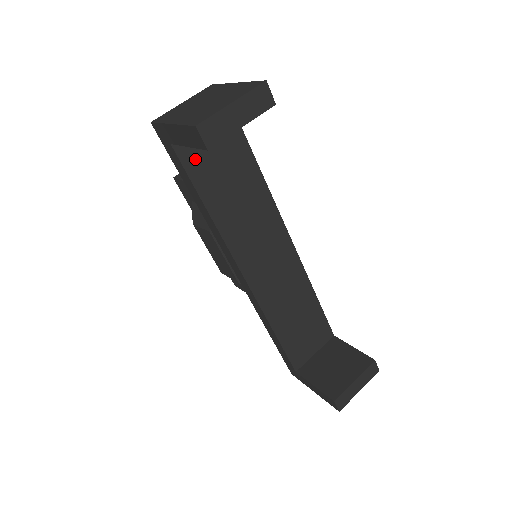
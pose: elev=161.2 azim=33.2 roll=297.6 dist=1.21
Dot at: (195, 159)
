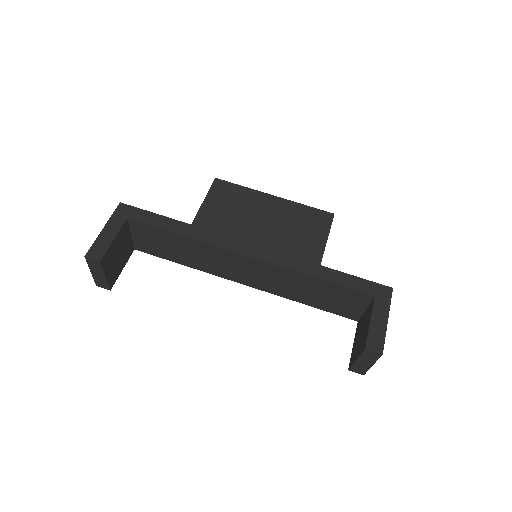
Dot at: (149, 249)
